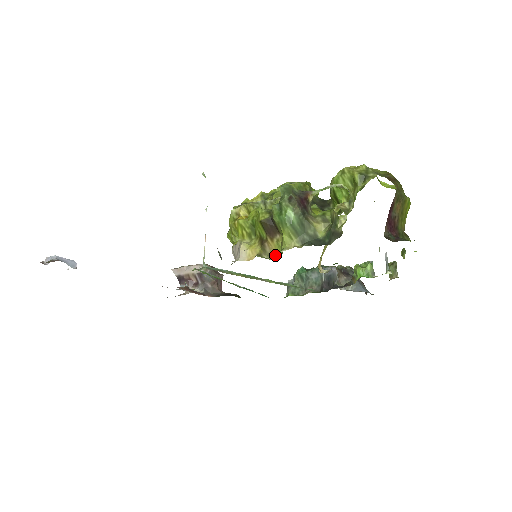
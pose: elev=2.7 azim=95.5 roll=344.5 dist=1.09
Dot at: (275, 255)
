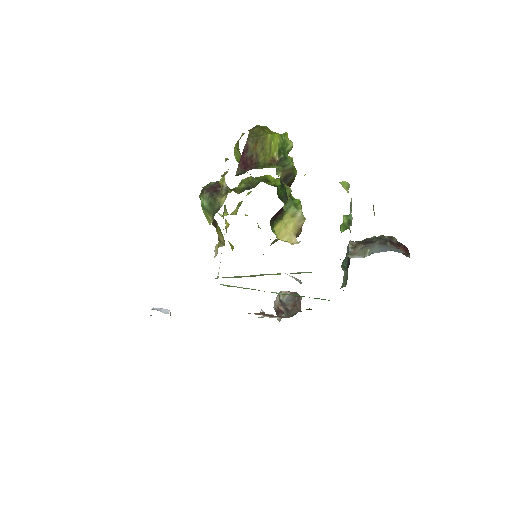
Dot at: (224, 241)
